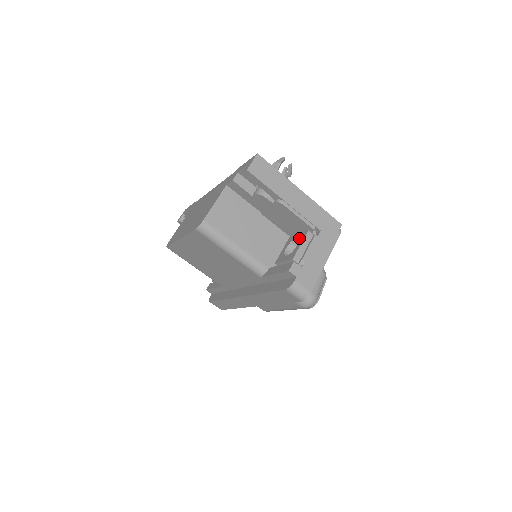
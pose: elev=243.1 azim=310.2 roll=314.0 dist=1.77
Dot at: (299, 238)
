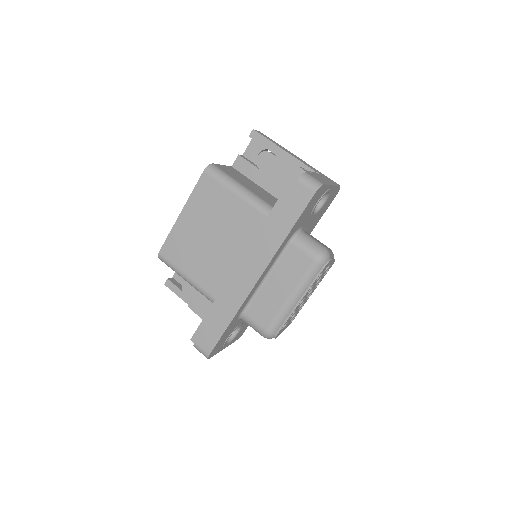
Dot at: occluded
